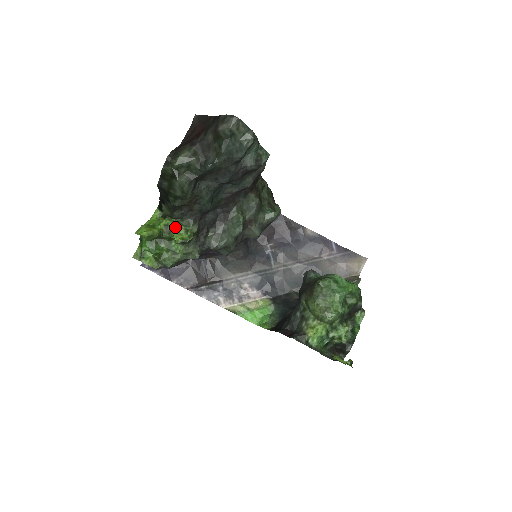
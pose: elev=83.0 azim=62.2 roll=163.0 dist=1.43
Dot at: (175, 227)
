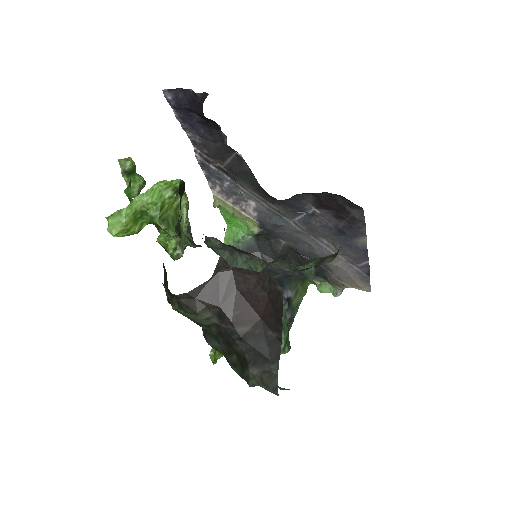
Dot at: (169, 233)
